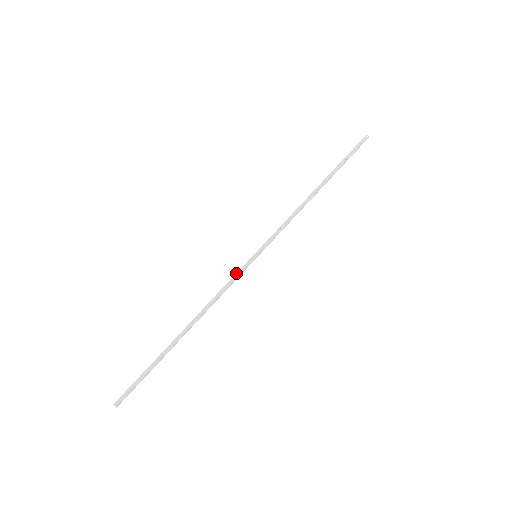
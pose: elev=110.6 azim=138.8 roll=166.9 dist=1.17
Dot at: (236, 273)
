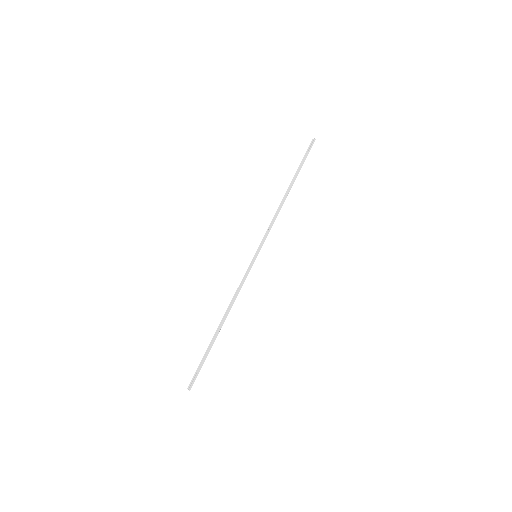
Dot at: (245, 273)
